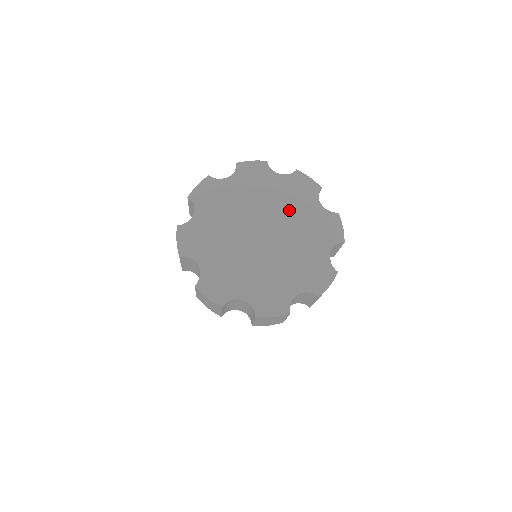
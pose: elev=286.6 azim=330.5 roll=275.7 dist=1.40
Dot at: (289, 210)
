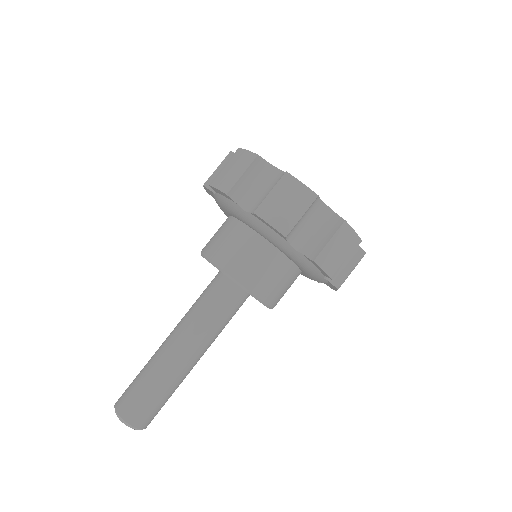
Dot at: occluded
